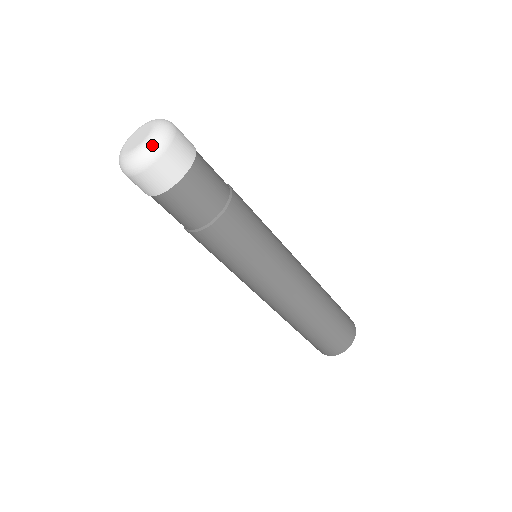
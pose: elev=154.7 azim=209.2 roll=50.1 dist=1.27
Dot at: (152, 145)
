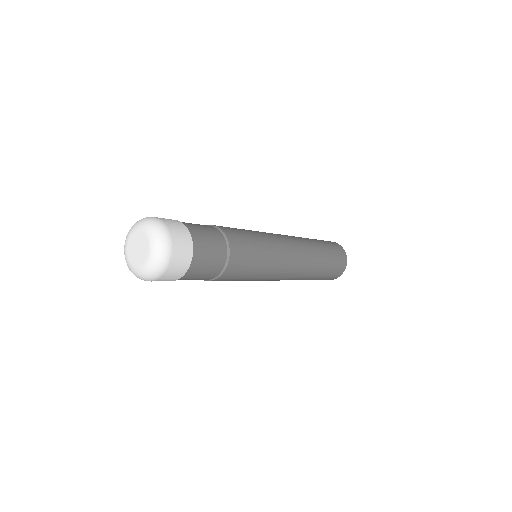
Dot at: (159, 258)
